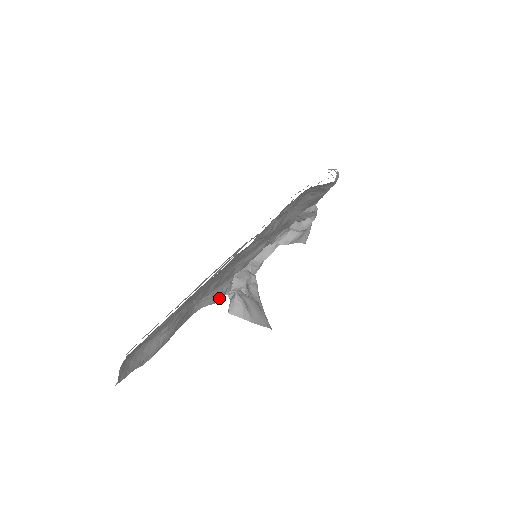
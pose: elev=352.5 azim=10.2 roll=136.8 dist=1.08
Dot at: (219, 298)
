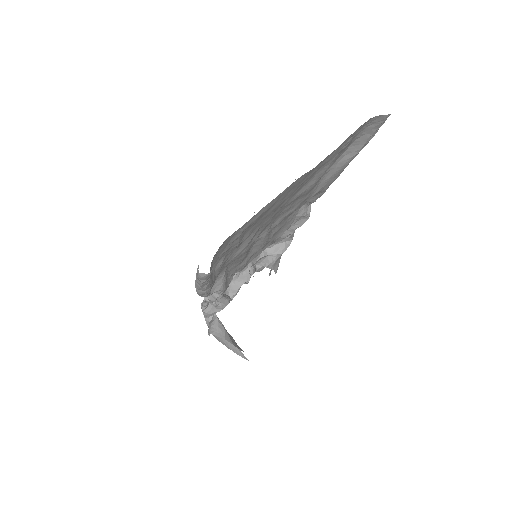
Dot at: occluded
